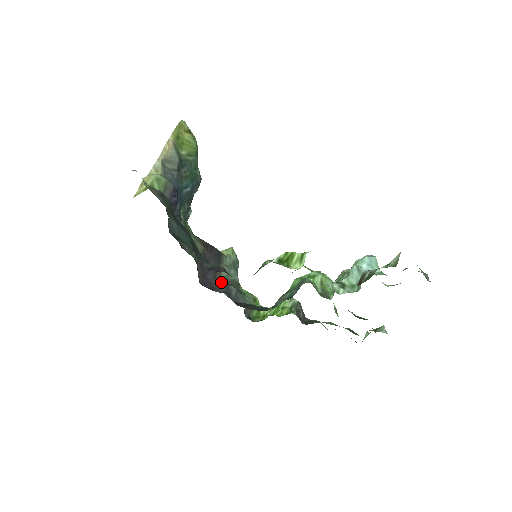
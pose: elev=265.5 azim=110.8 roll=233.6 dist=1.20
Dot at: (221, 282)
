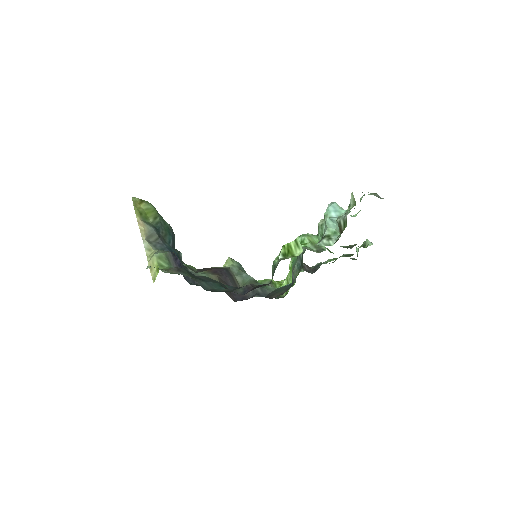
Dot at: occluded
